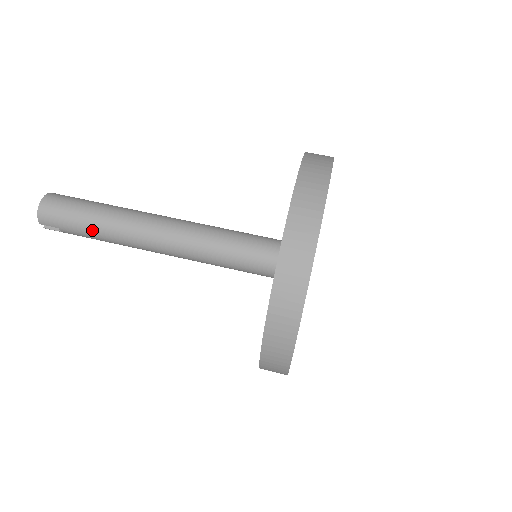
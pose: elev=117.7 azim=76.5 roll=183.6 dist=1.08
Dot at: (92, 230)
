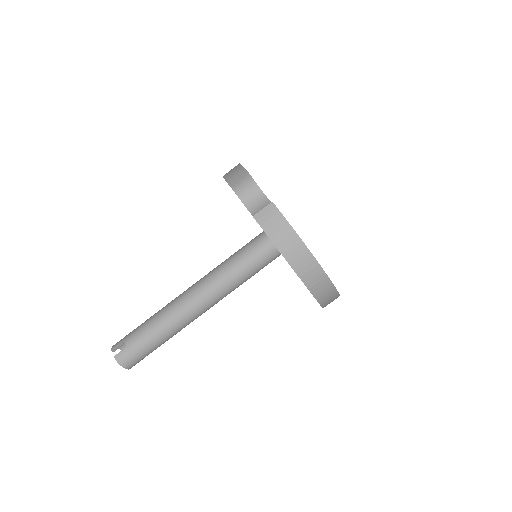
Dot at: occluded
